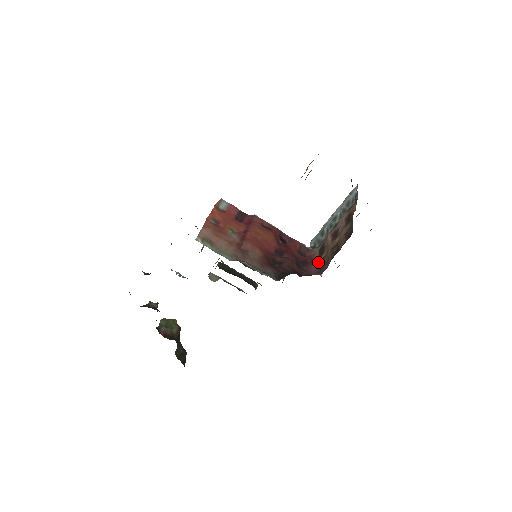
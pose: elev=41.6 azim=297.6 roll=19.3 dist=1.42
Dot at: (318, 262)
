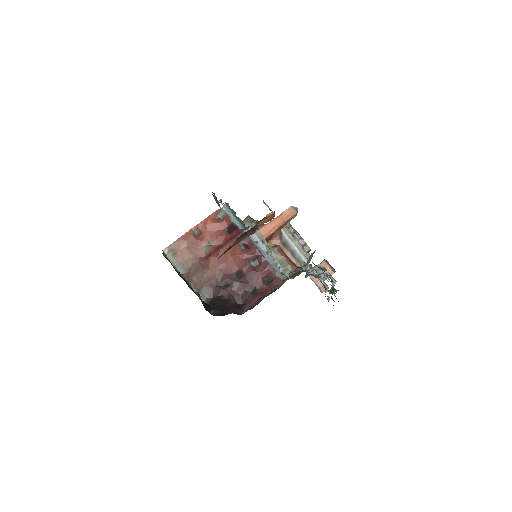
Dot at: (263, 298)
